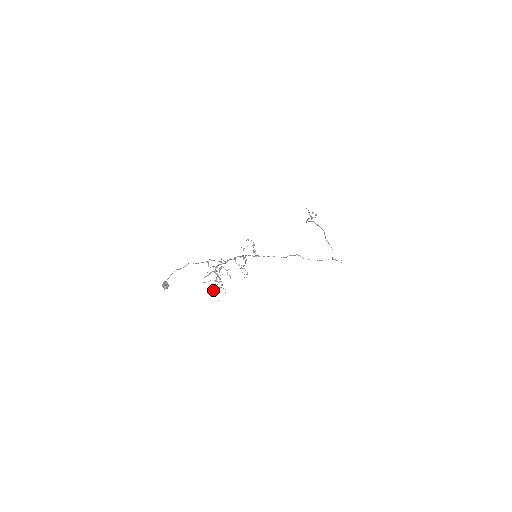
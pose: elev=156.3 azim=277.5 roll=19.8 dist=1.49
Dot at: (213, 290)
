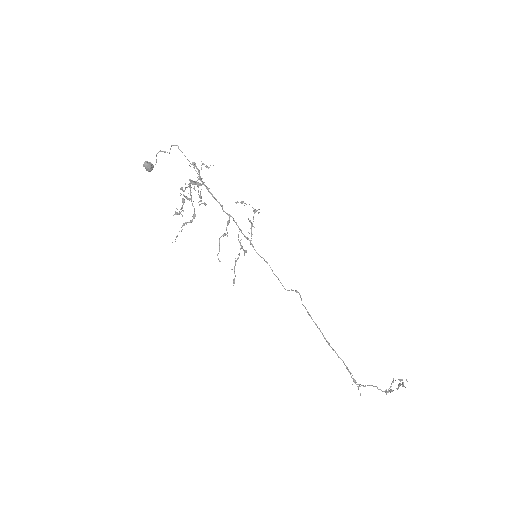
Dot at: (176, 214)
